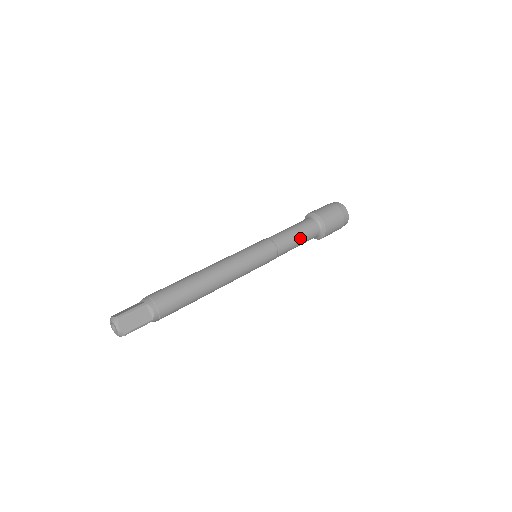
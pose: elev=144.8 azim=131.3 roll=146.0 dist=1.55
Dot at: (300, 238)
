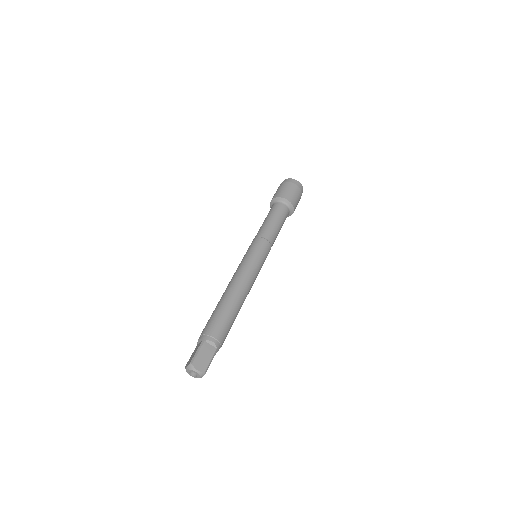
Dot at: (278, 222)
